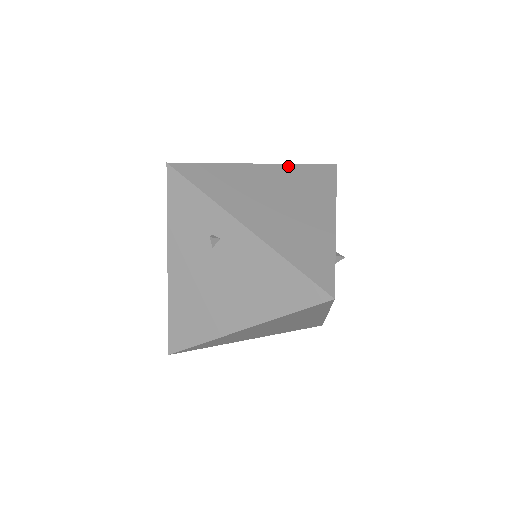
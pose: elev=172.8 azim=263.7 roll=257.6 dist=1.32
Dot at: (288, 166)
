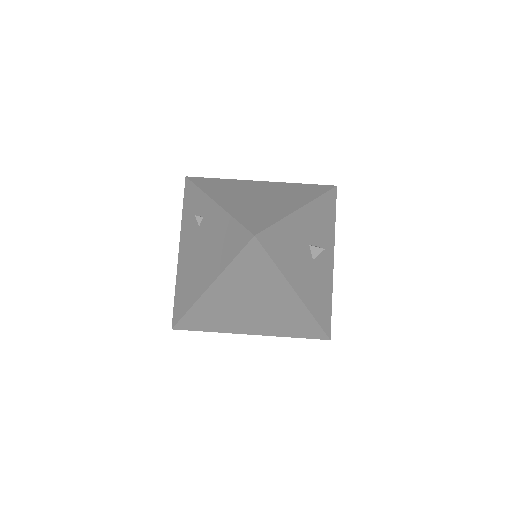
Dot at: (286, 183)
